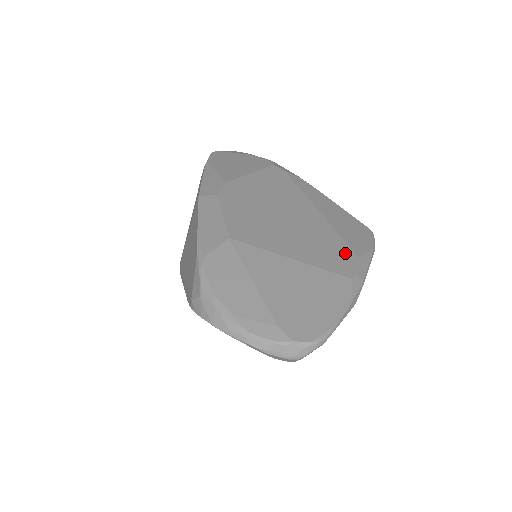
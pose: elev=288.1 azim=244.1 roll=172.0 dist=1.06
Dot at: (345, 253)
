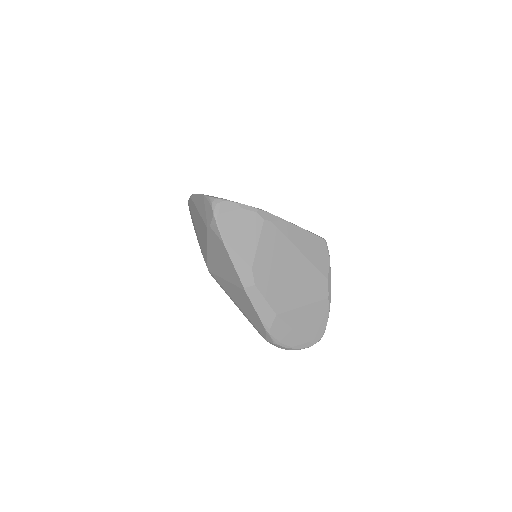
Dot at: (322, 281)
